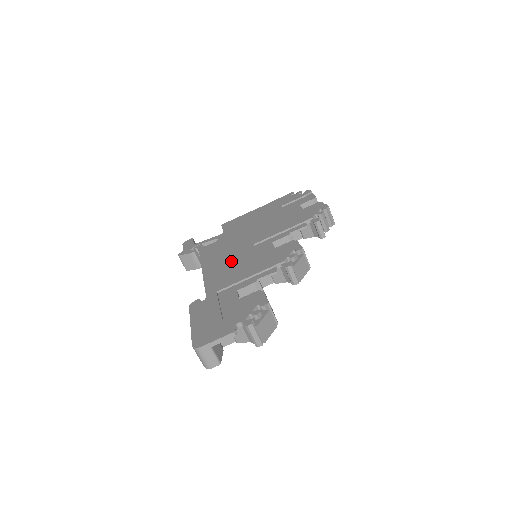
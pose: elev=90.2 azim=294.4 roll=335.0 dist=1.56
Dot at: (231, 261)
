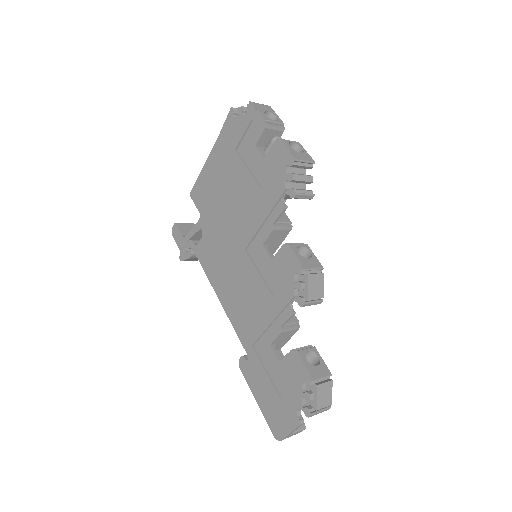
Dot at: (238, 286)
